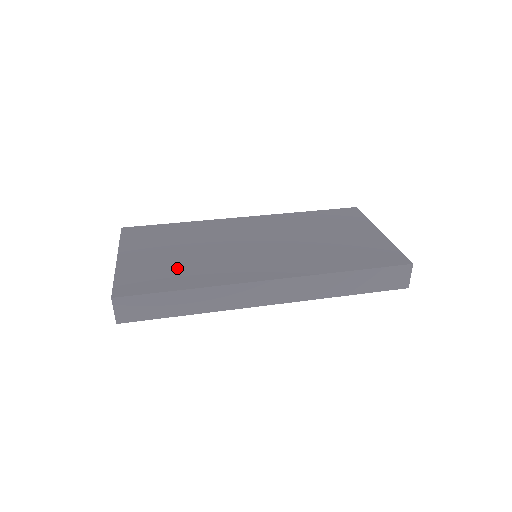
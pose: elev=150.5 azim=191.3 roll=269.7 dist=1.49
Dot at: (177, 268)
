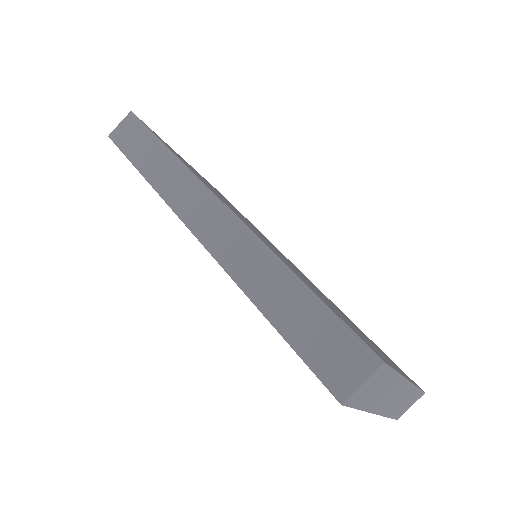
Dot at: occluded
